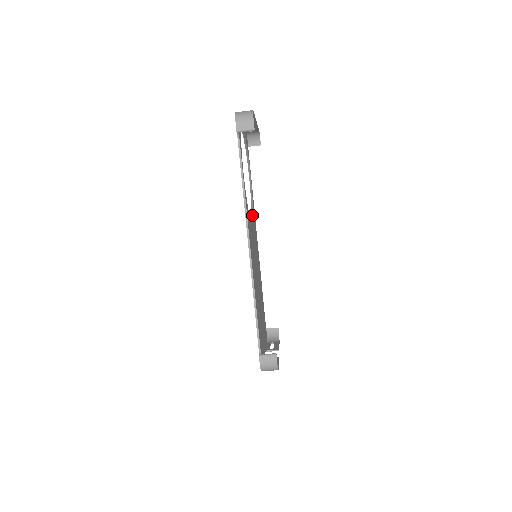
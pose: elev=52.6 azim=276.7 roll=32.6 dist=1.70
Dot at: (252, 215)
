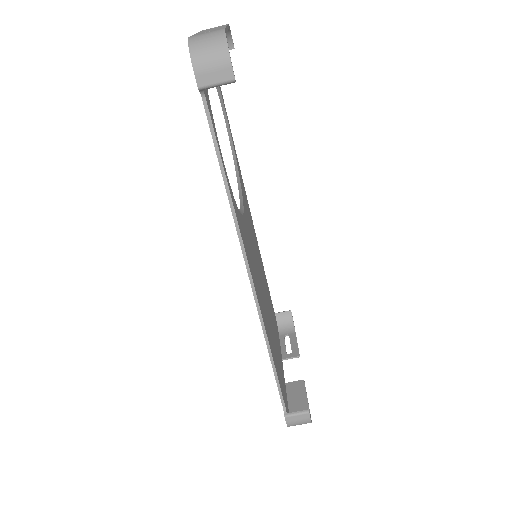
Dot at: (239, 184)
